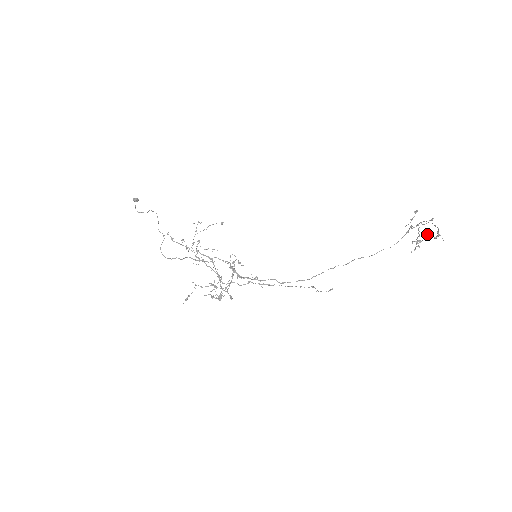
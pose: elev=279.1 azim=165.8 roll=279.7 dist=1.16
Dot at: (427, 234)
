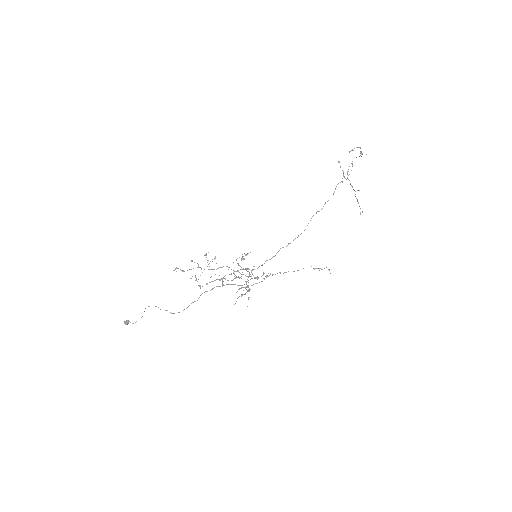
Dot at: (359, 190)
